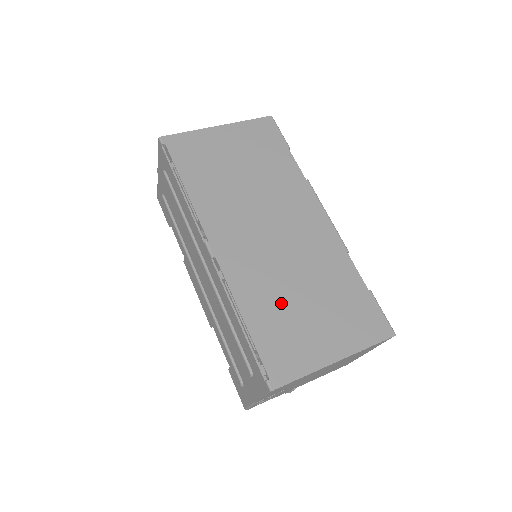
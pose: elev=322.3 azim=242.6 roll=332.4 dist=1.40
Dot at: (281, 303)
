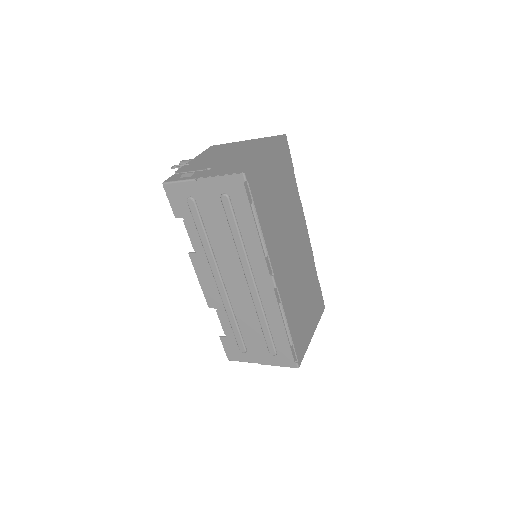
Dot at: (298, 309)
